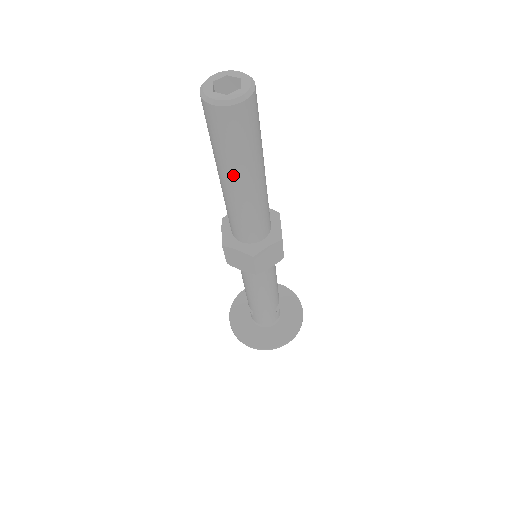
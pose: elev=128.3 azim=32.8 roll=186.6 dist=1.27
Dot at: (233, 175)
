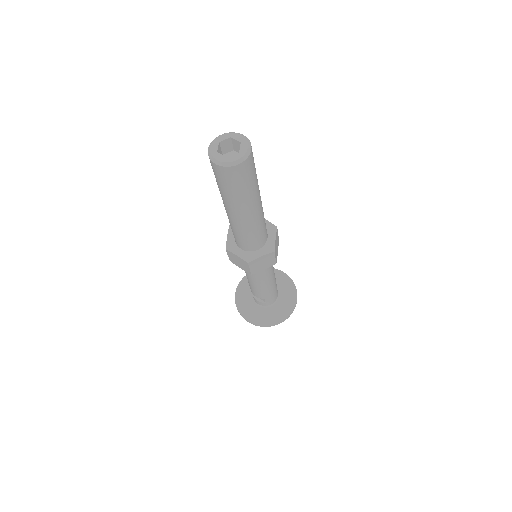
Dot at: (251, 204)
